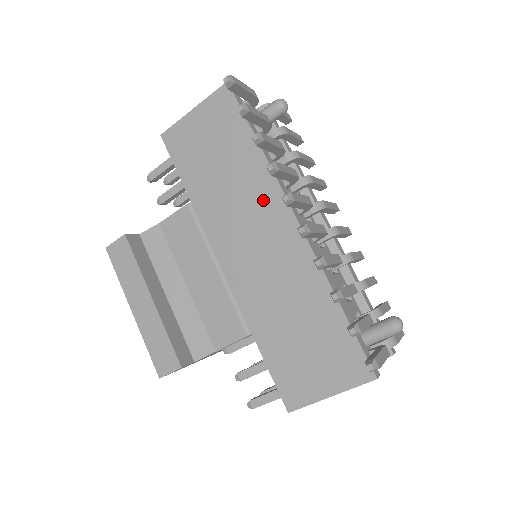
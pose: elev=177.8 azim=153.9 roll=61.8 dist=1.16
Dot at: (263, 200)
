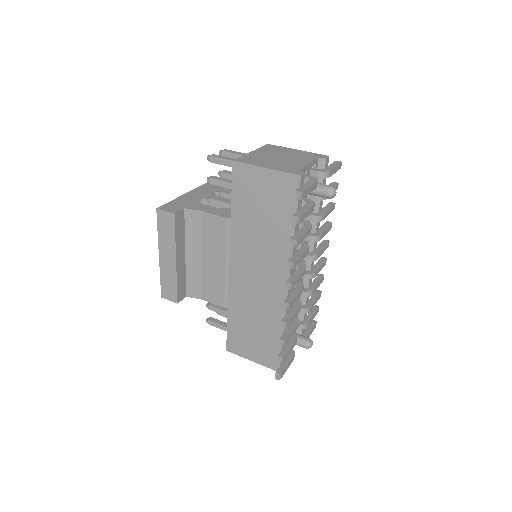
Dot at: (276, 260)
